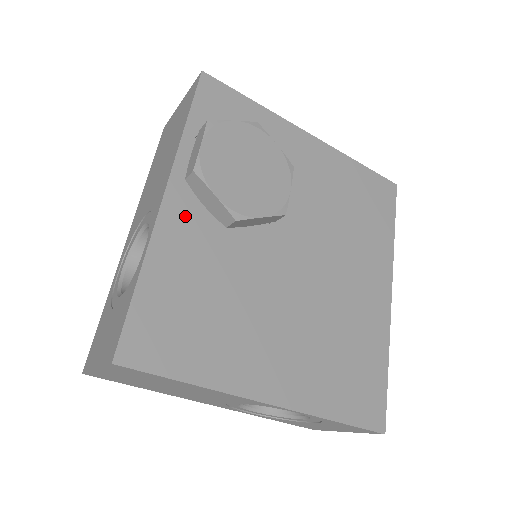
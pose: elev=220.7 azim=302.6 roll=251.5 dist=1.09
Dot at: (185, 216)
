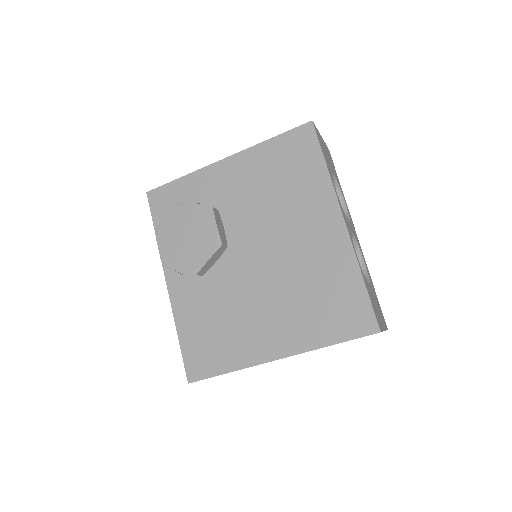
Dot at: (181, 286)
